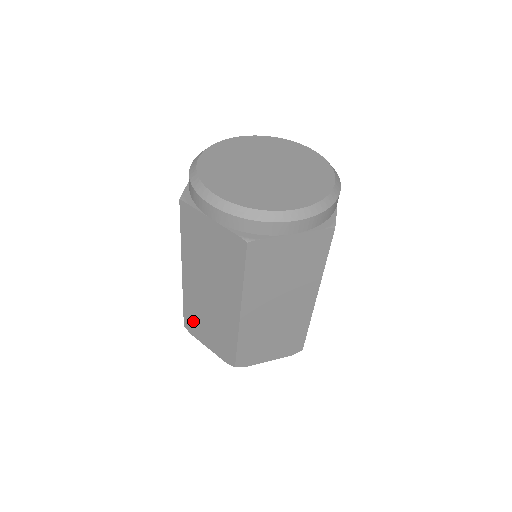
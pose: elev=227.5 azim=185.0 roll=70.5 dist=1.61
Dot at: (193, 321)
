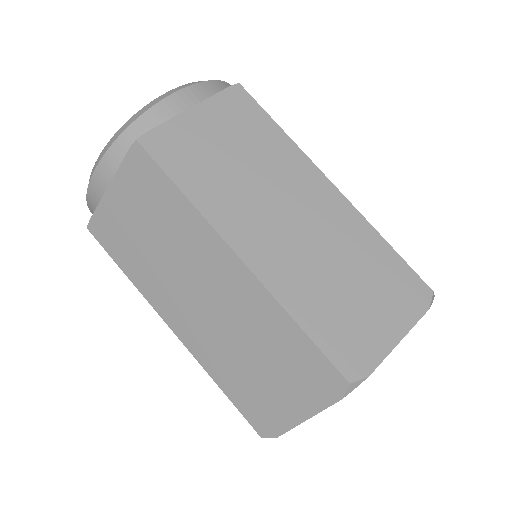
Dot at: (252, 400)
